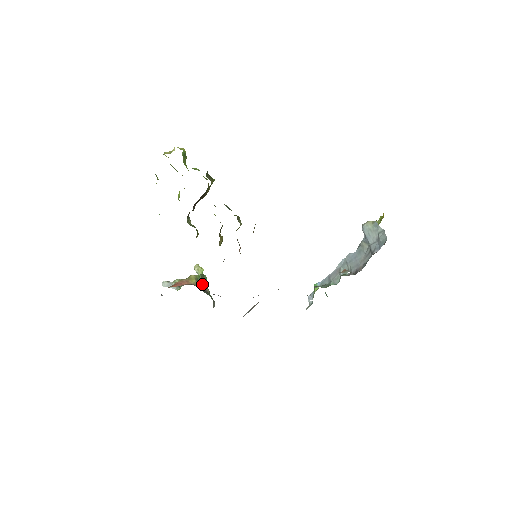
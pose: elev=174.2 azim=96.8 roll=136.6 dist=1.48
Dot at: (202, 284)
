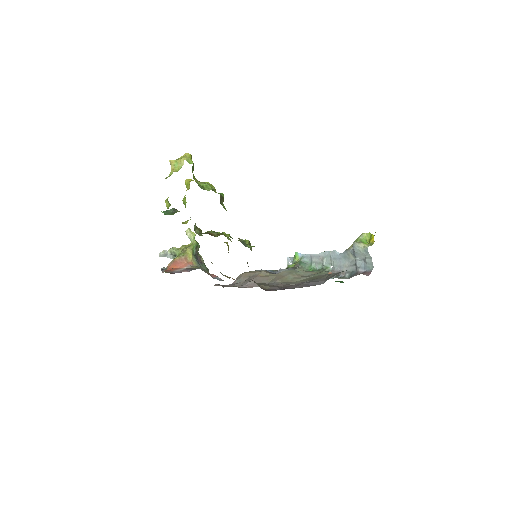
Dot at: (197, 254)
